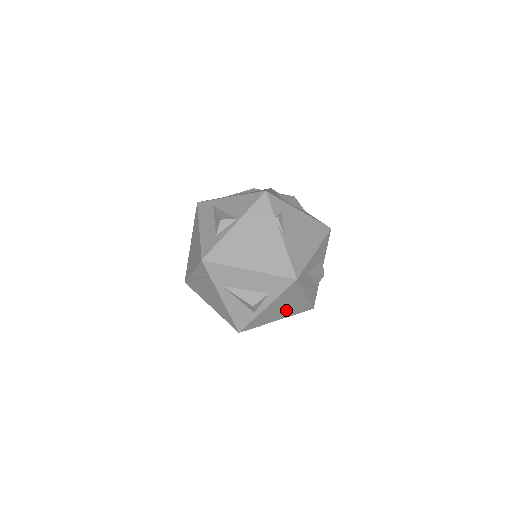
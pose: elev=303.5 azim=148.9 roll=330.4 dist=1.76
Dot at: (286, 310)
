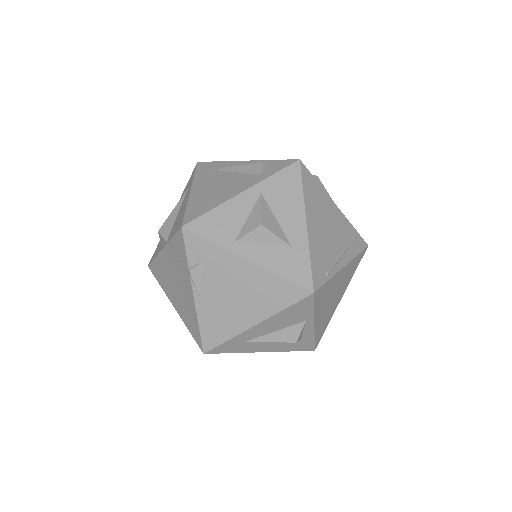
Dot at: occluded
